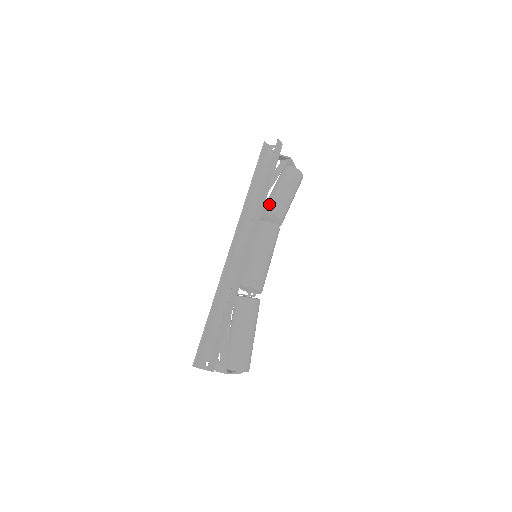
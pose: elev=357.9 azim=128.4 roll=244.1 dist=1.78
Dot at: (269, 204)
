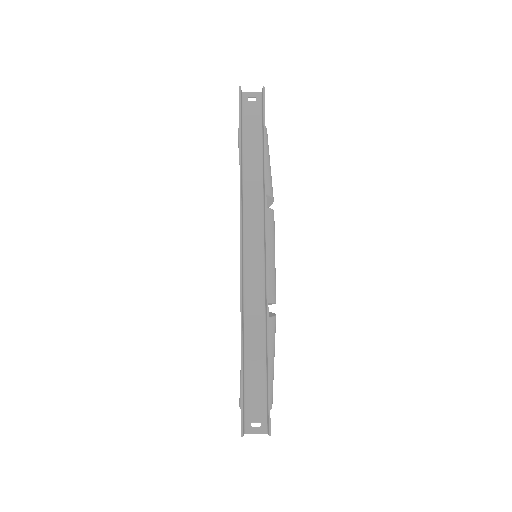
Dot at: occluded
